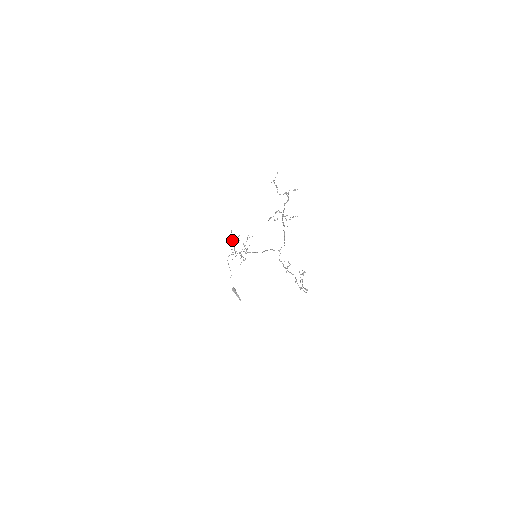
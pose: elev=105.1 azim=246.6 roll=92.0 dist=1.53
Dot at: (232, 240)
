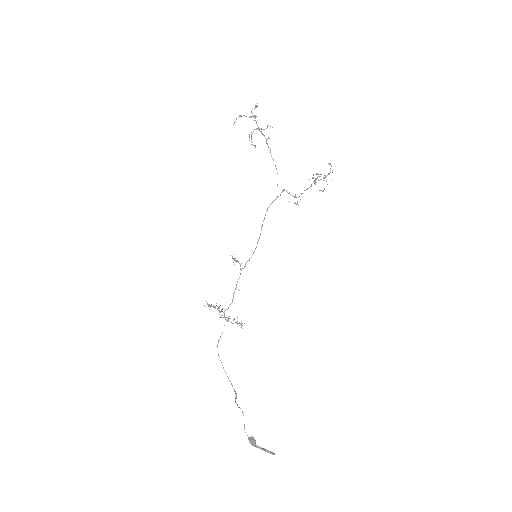
Dot at: (213, 306)
